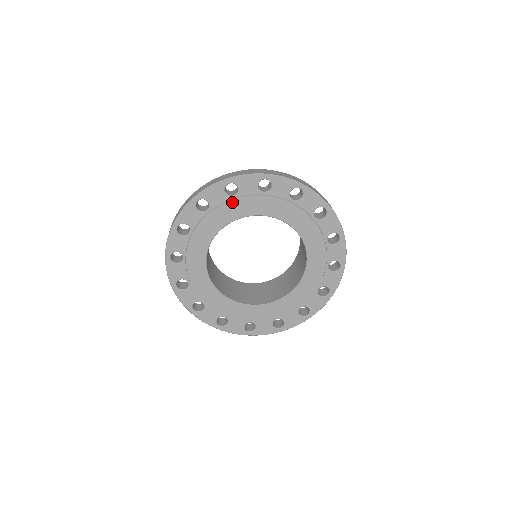
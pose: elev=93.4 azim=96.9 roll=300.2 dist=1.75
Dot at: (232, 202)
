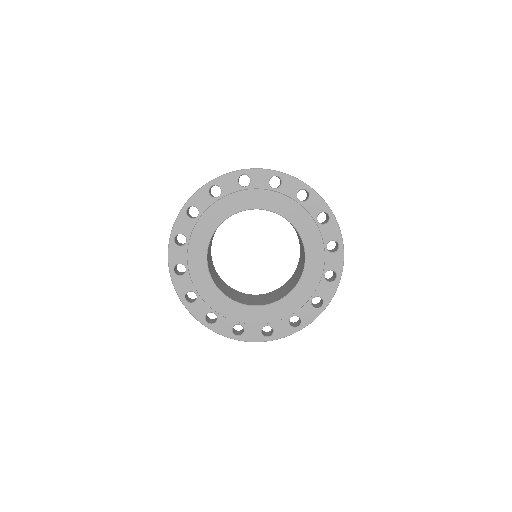
Dot at: (243, 192)
